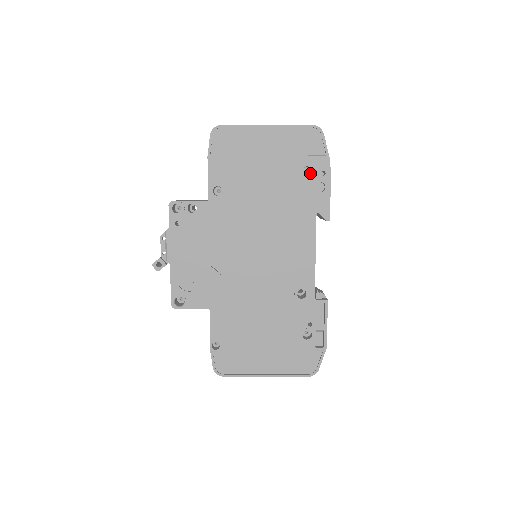
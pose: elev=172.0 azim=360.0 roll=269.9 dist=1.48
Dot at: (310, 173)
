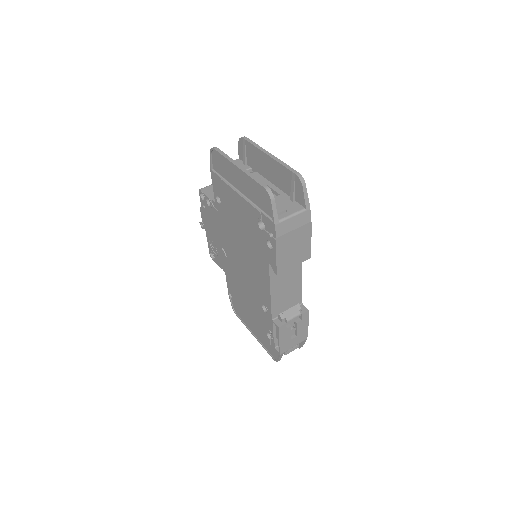
Dot at: occluded
